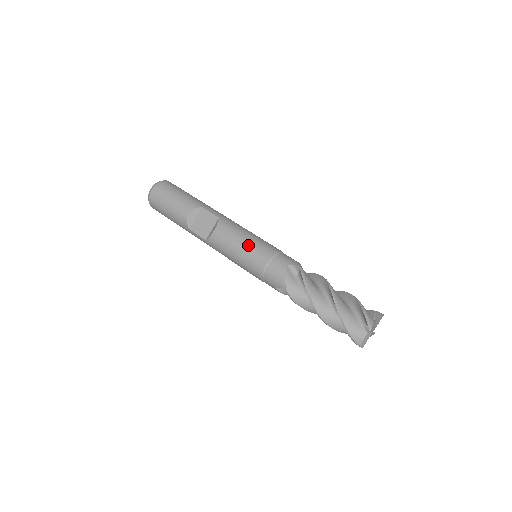
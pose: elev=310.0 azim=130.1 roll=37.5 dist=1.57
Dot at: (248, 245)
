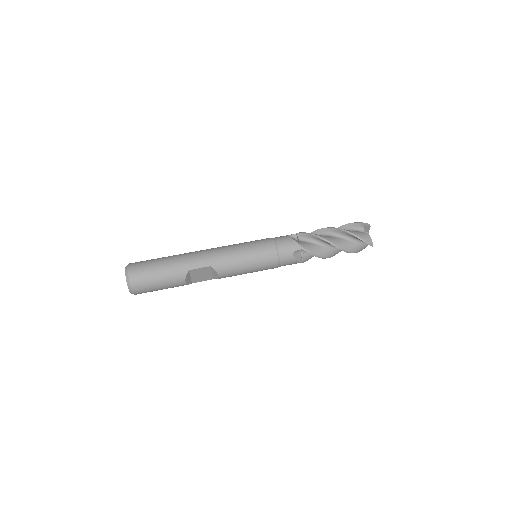
Dot at: (254, 266)
